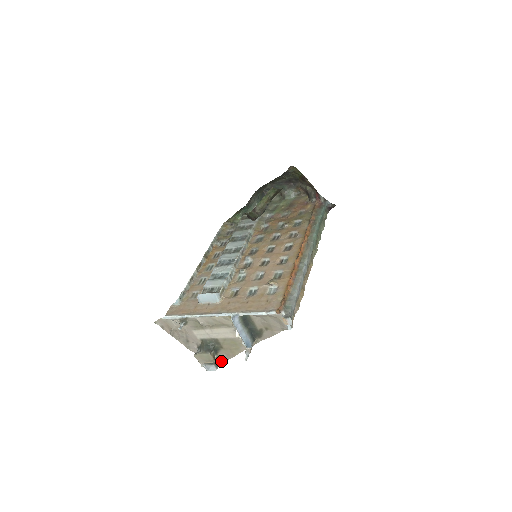
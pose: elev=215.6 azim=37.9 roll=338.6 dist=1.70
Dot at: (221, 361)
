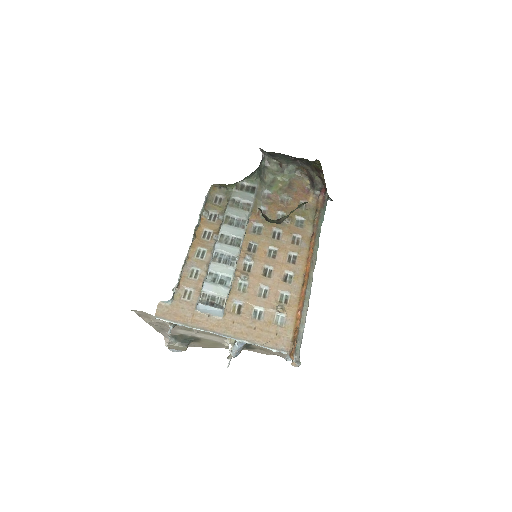
Dot at: (188, 345)
